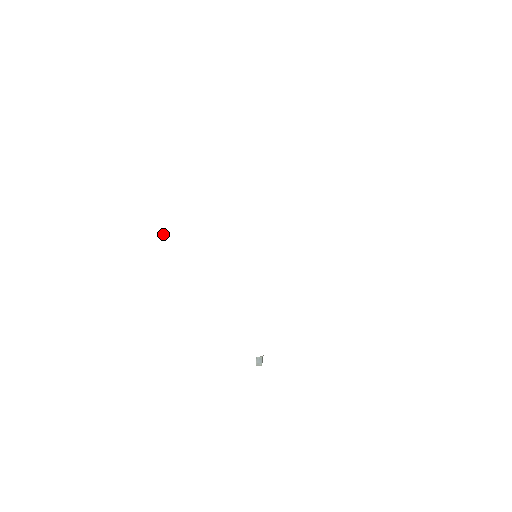
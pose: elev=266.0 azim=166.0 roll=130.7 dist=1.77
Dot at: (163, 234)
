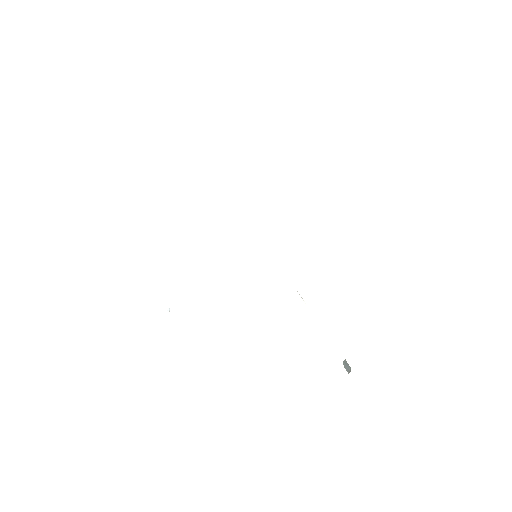
Dot at: (169, 309)
